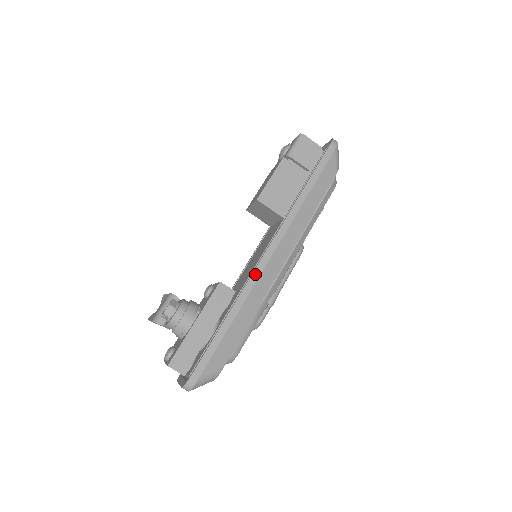
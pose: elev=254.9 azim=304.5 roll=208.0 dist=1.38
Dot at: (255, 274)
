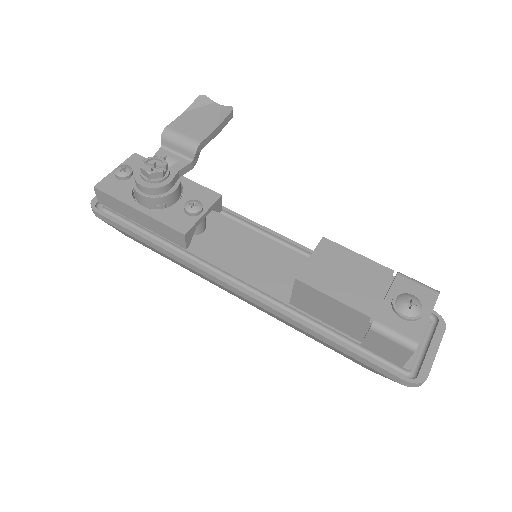
Dot at: (206, 274)
